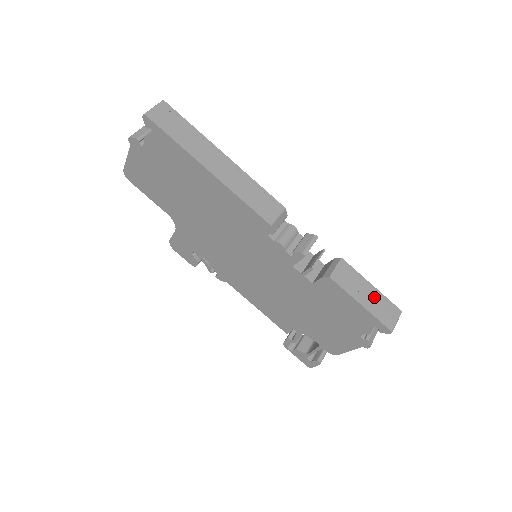
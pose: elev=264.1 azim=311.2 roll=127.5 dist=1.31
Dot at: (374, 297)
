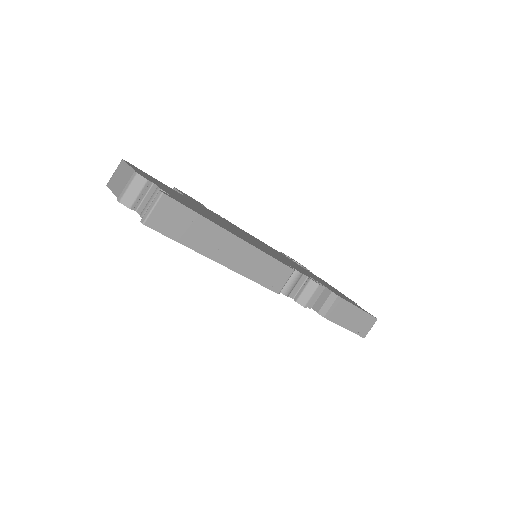
Dot at: (358, 318)
